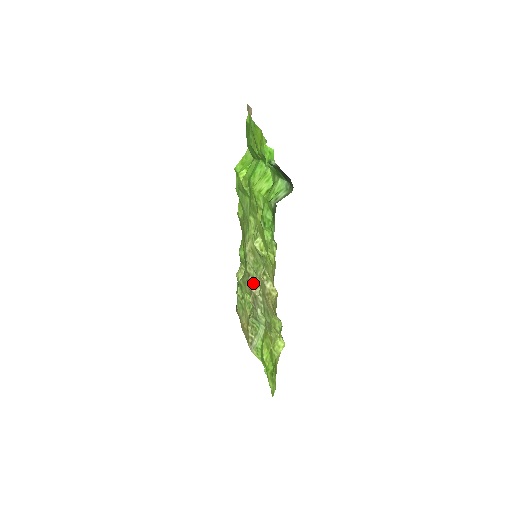
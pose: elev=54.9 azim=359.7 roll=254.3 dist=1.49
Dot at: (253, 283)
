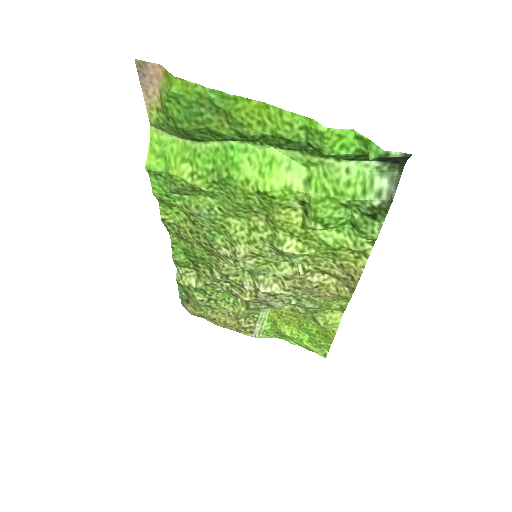
Dot at: (241, 281)
